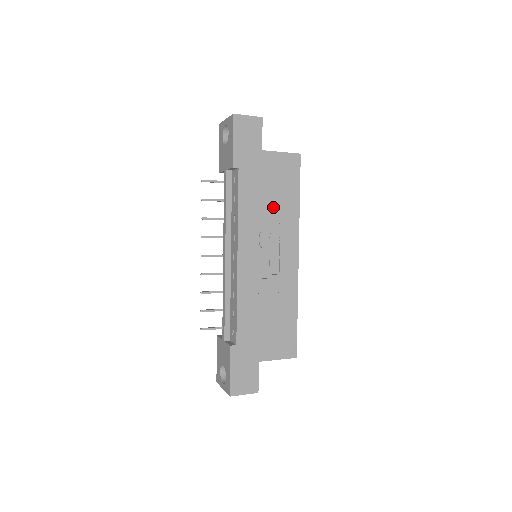
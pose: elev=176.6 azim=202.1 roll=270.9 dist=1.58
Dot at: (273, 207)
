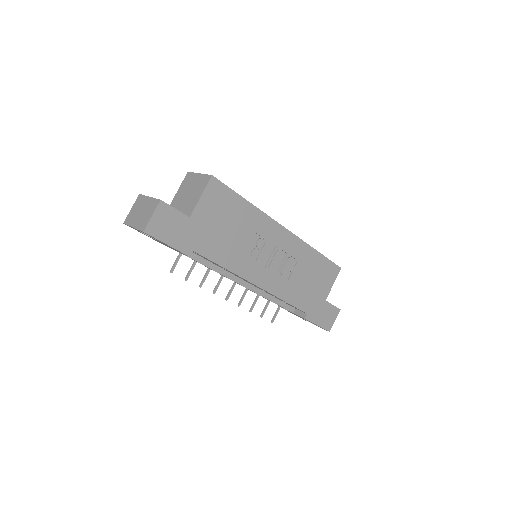
Dot at: (239, 232)
